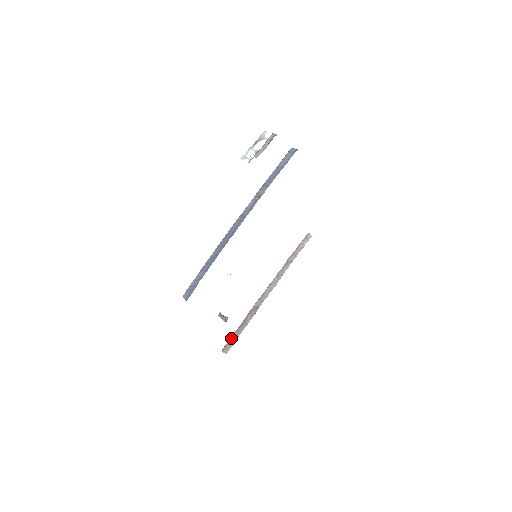
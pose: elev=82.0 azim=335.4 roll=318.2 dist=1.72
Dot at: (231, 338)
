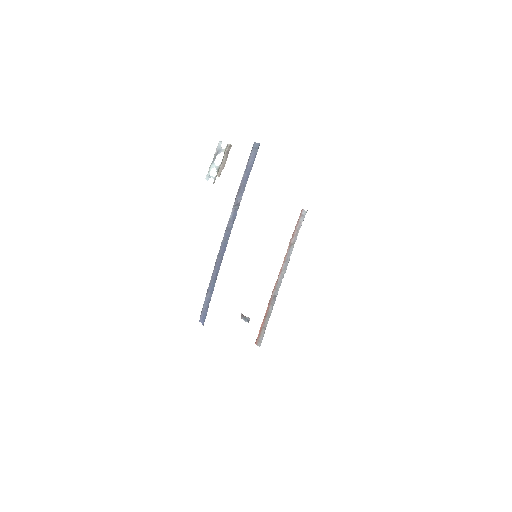
Dot at: (260, 331)
